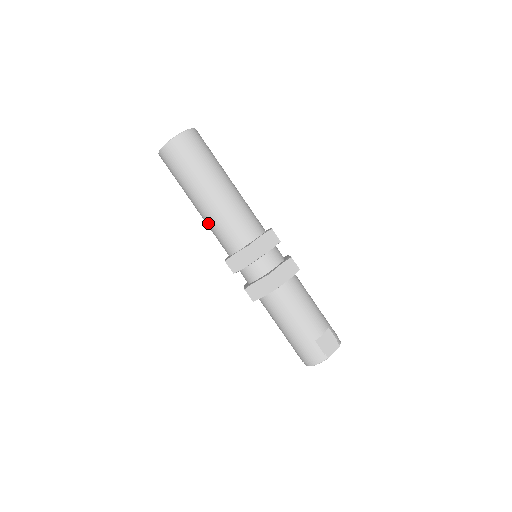
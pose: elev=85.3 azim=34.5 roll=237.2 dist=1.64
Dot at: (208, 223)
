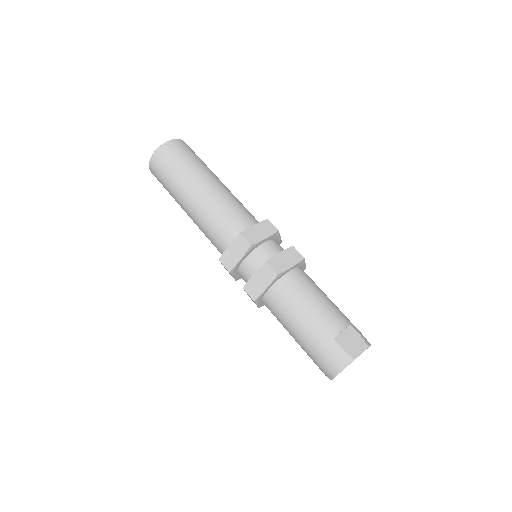
Dot at: (200, 225)
